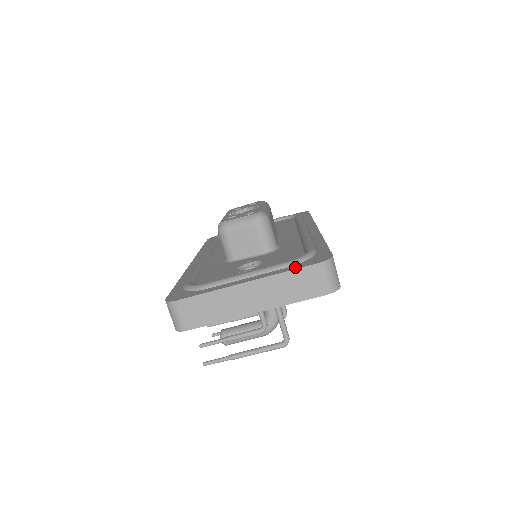
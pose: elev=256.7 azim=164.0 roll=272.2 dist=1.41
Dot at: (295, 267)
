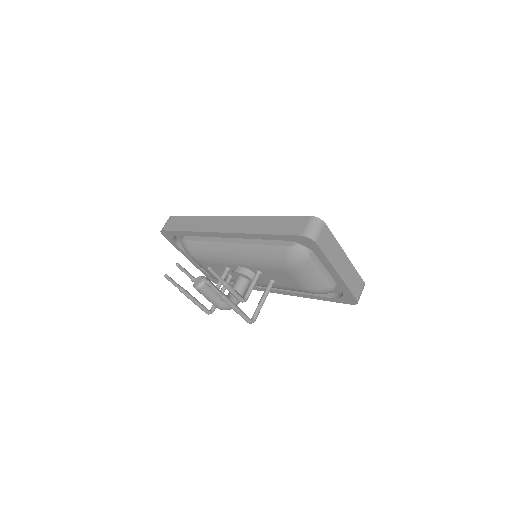
Dot at: occluded
